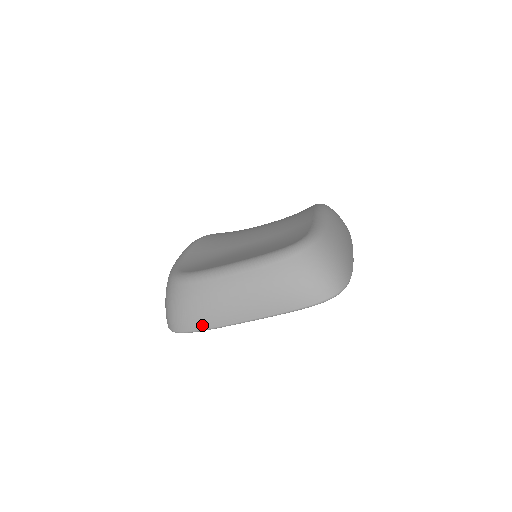
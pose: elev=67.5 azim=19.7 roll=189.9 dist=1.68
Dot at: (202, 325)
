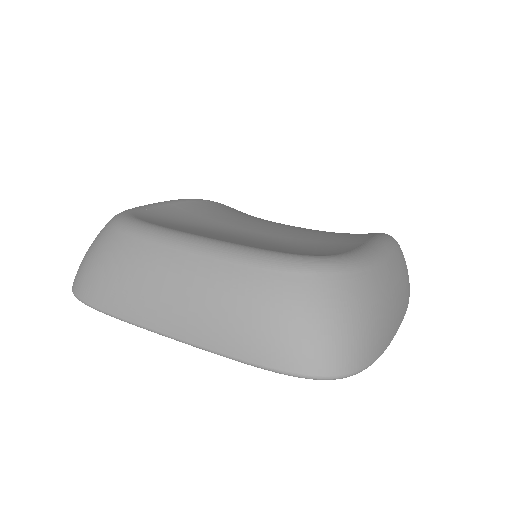
Dot at: (107, 304)
